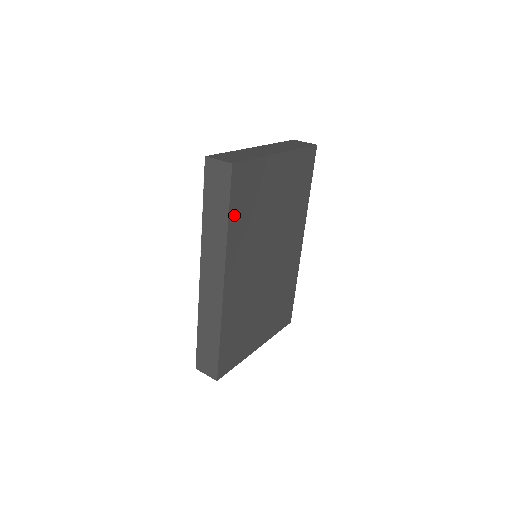
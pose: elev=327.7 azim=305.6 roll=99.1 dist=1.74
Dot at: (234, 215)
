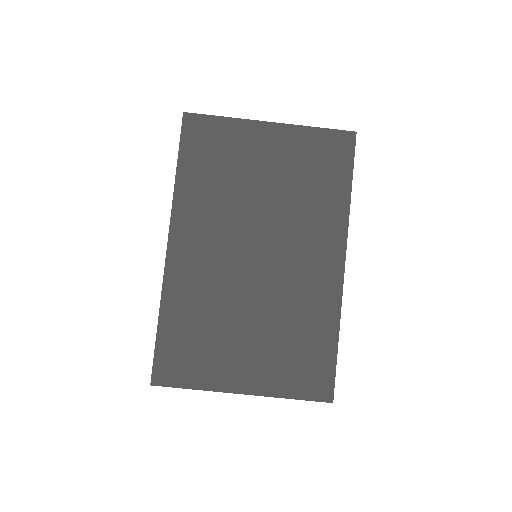
Dot at: (187, 167)
